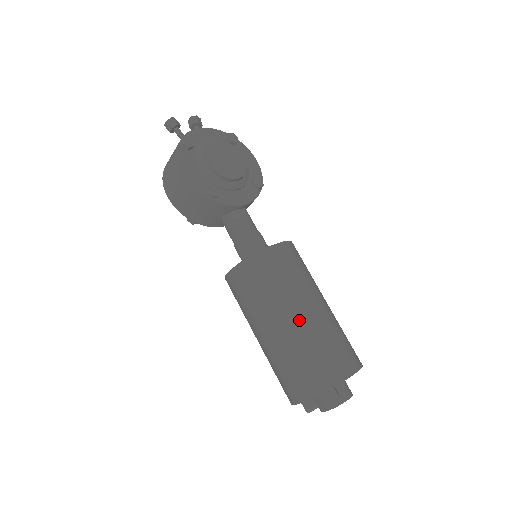
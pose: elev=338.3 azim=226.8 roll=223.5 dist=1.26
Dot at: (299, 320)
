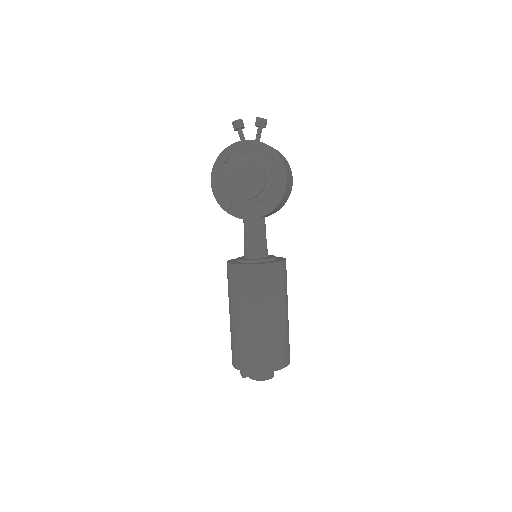
Dot at: (237, 321)
